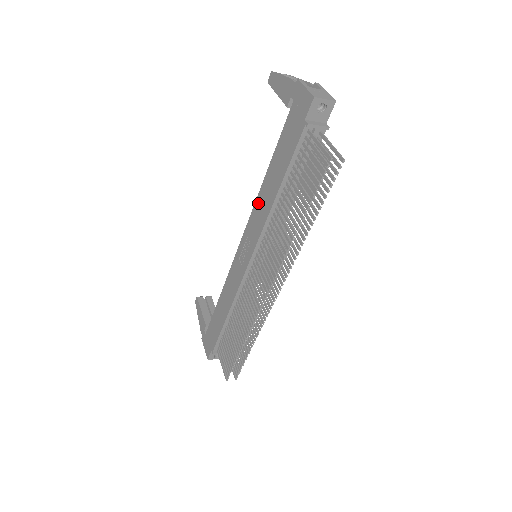
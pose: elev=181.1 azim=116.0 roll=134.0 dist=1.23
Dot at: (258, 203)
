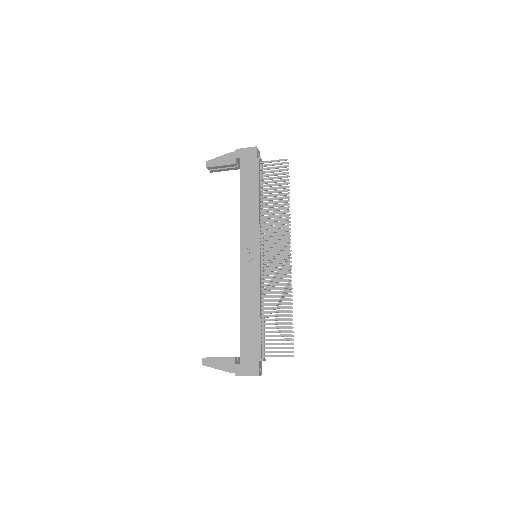
Dot at: (244, 220)
